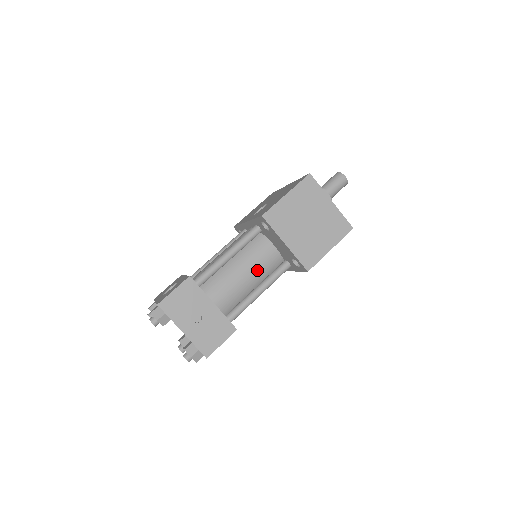
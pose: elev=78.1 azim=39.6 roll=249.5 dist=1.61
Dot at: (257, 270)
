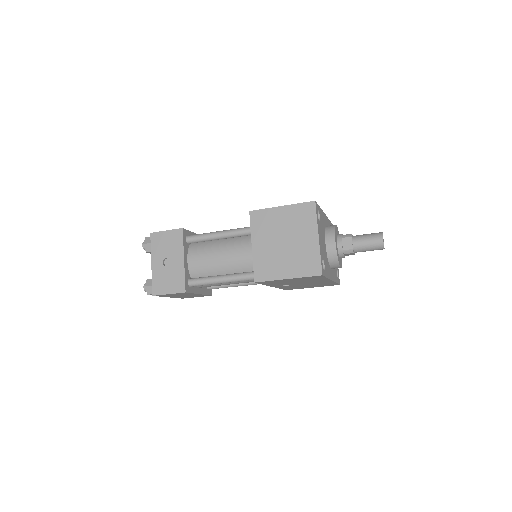
Dot at: (235, 261)
